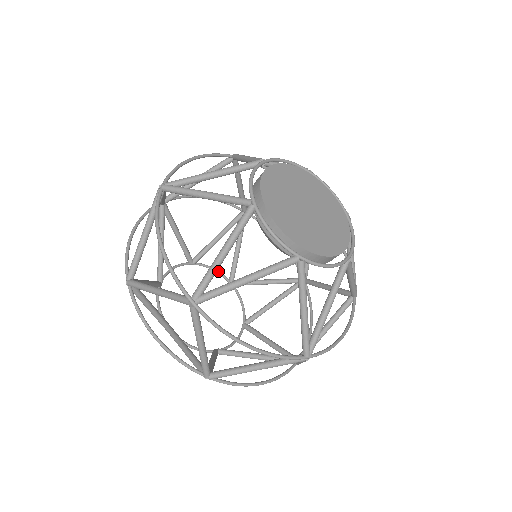
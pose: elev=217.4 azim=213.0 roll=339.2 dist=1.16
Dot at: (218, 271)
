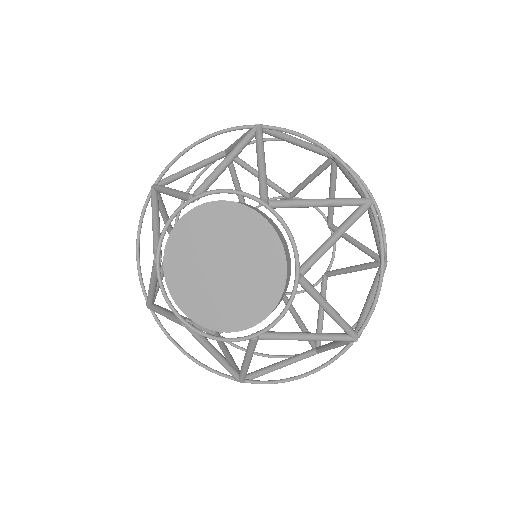
Dot at: (318, 209)
